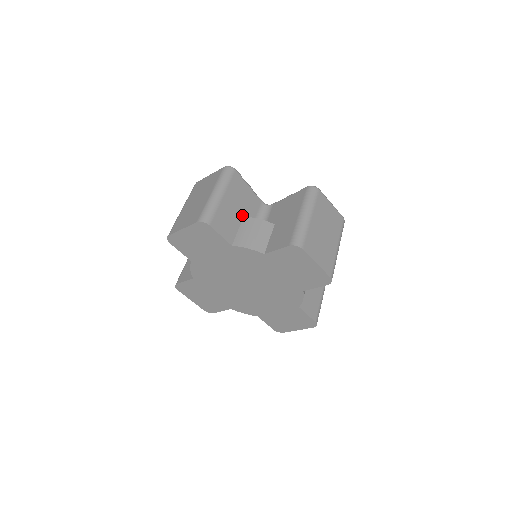
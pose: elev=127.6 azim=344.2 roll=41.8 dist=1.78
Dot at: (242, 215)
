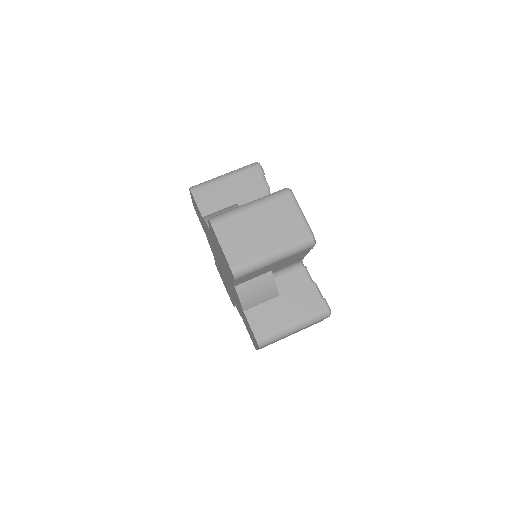
Dot at: (236, 202)
